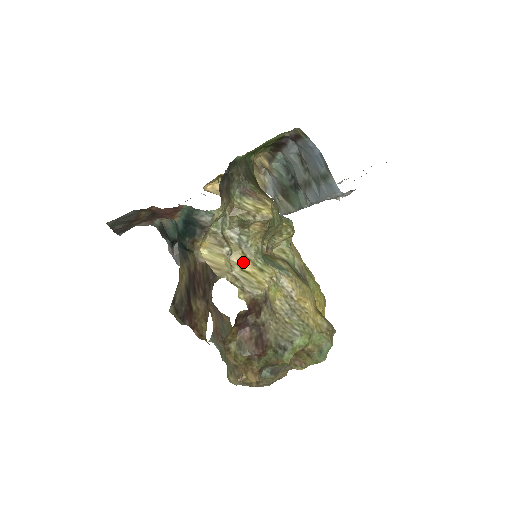
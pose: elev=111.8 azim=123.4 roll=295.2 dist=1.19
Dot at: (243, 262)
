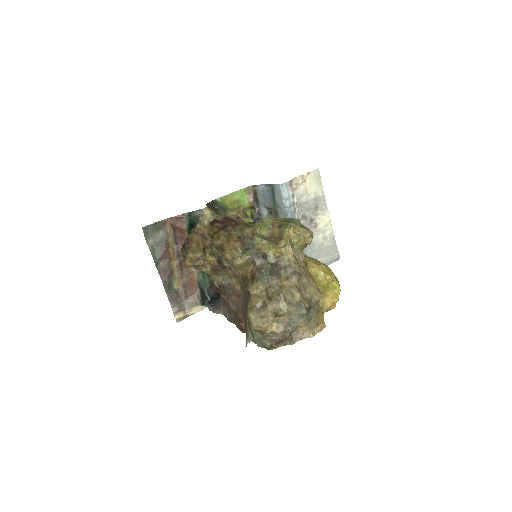
Dot at: occluded
